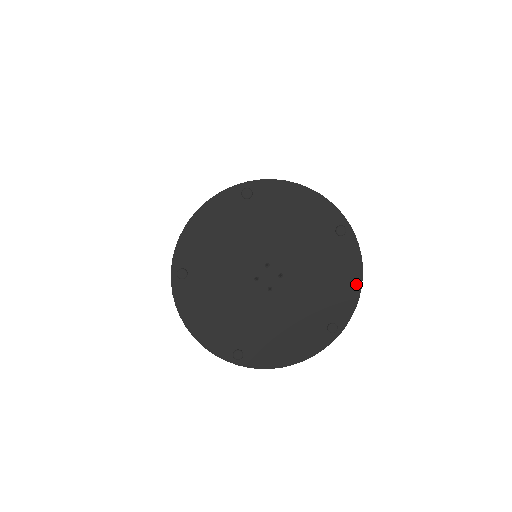
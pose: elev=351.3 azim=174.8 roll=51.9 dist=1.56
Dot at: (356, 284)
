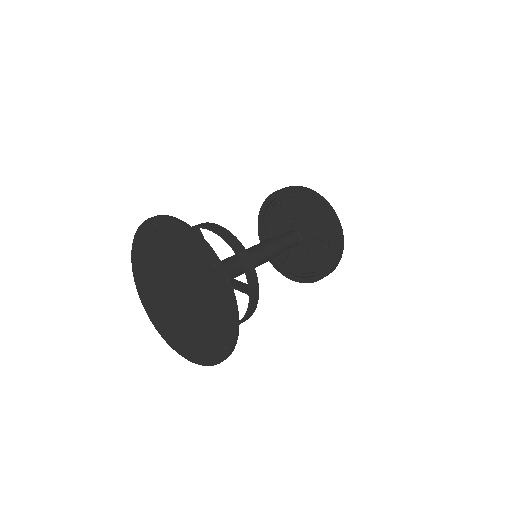
Dot at: (232, 316)
